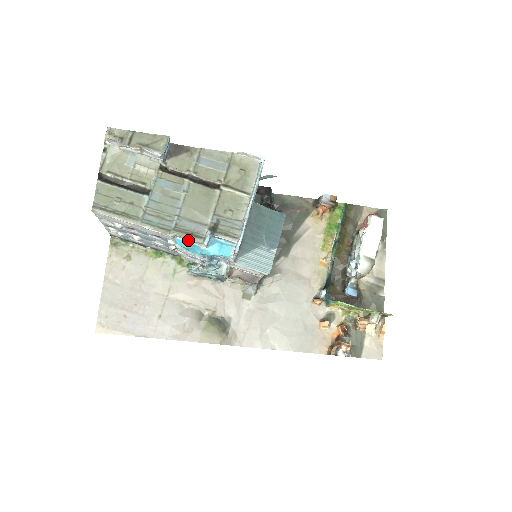
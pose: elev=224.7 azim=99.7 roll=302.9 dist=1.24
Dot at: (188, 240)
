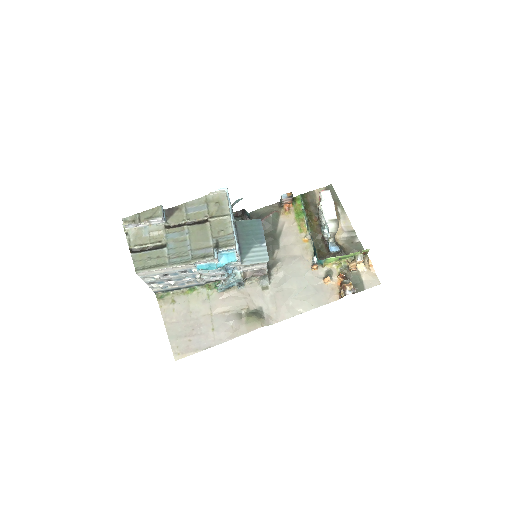
Dot at: (204, 263)
